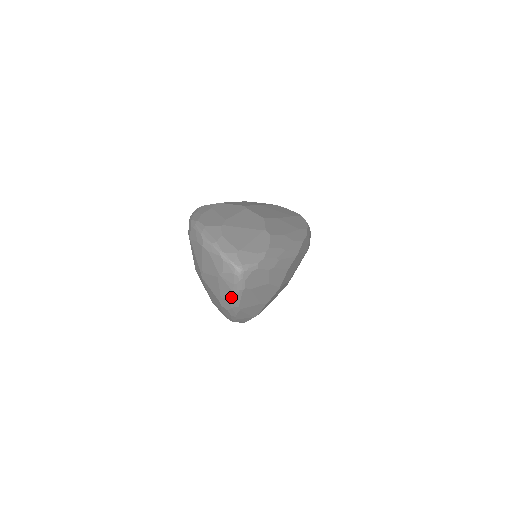
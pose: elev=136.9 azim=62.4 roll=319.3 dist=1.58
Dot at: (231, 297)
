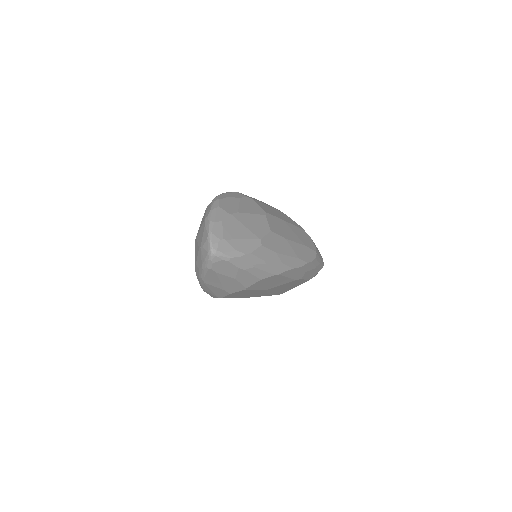
Dot at: (200, 269)
